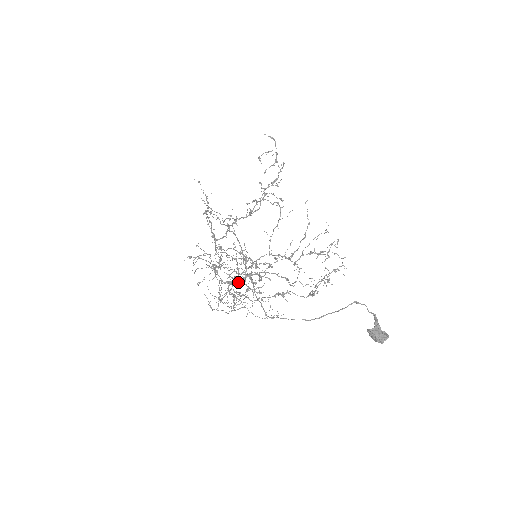
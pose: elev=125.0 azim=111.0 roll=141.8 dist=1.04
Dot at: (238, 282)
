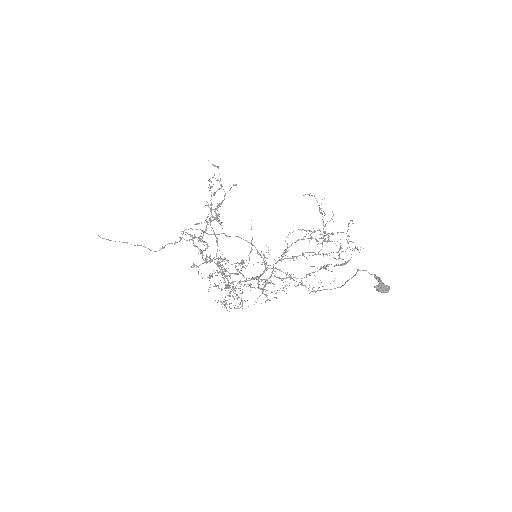
Dot at: occluded
